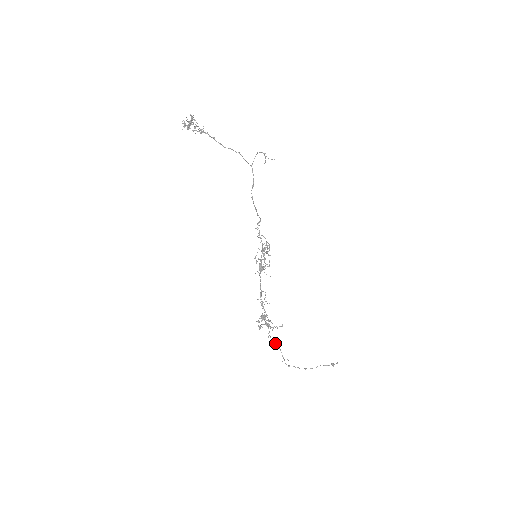
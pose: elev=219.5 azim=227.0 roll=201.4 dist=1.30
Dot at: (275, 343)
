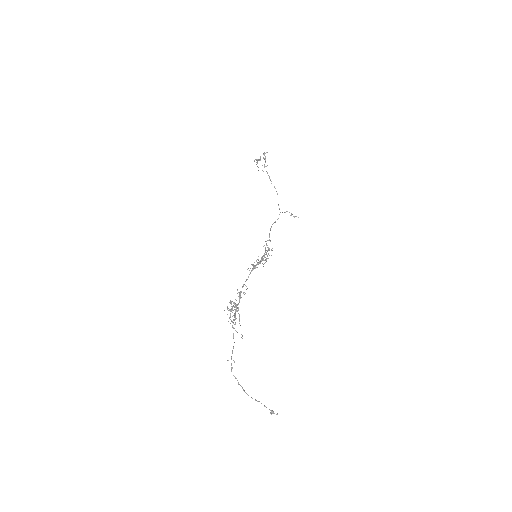
Dot at: occluded
